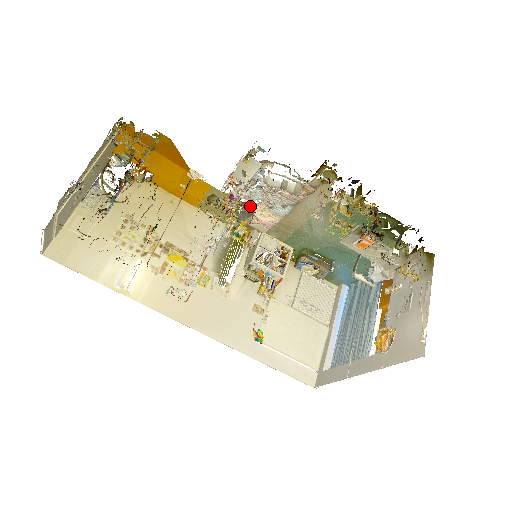
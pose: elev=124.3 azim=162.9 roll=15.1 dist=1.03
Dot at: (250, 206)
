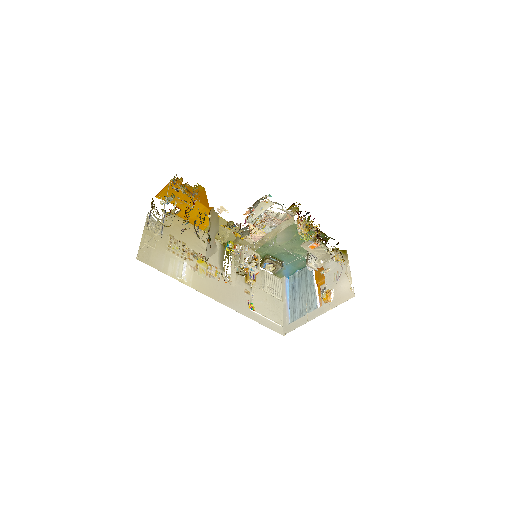
Dot at: (250, 228)
